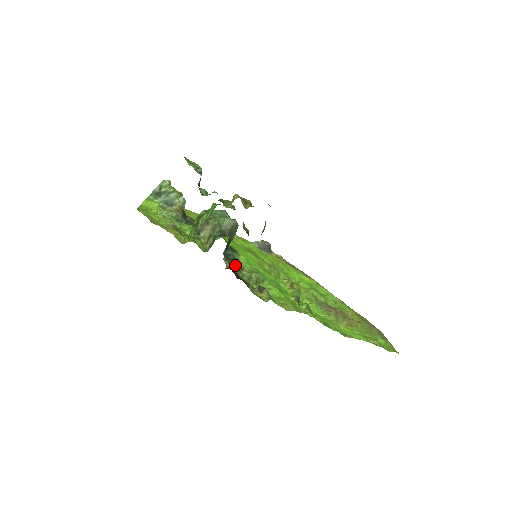
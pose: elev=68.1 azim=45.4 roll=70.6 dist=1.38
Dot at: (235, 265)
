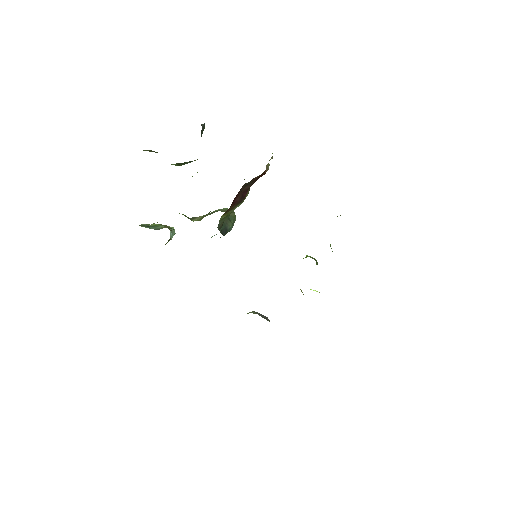
Dot at: occluded
